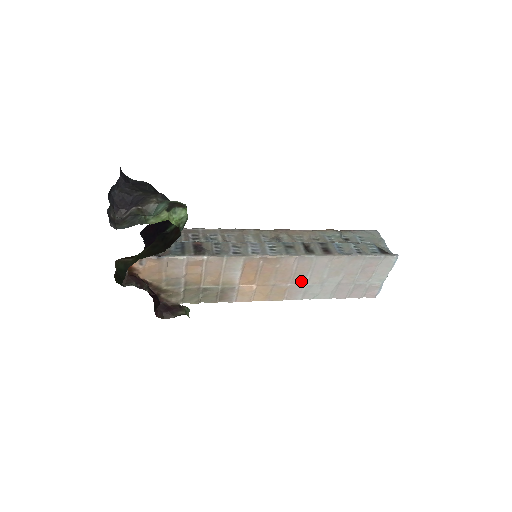
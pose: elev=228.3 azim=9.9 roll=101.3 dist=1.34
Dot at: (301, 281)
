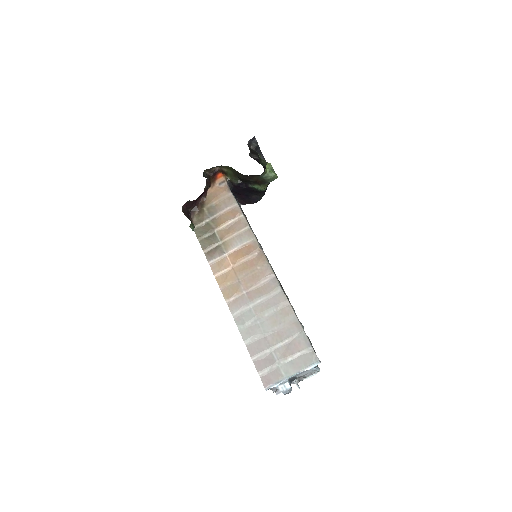
Dot at: (252, 299)
